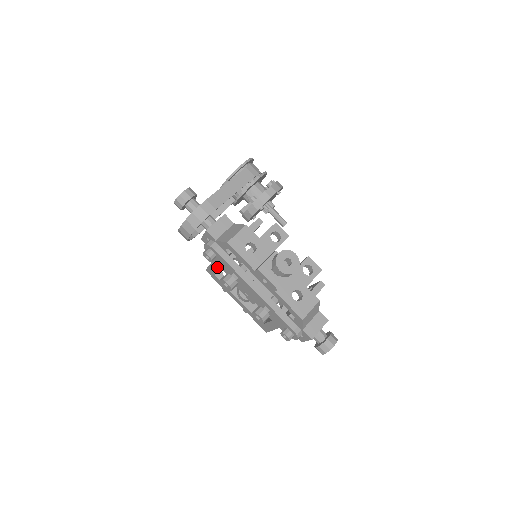
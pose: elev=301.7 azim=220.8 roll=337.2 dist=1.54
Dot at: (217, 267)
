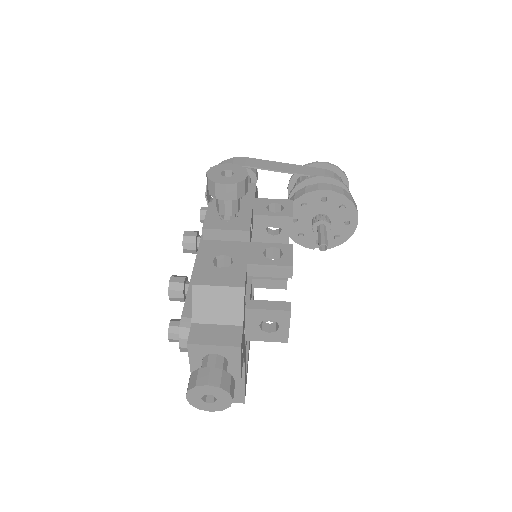
Dot at: occluded
